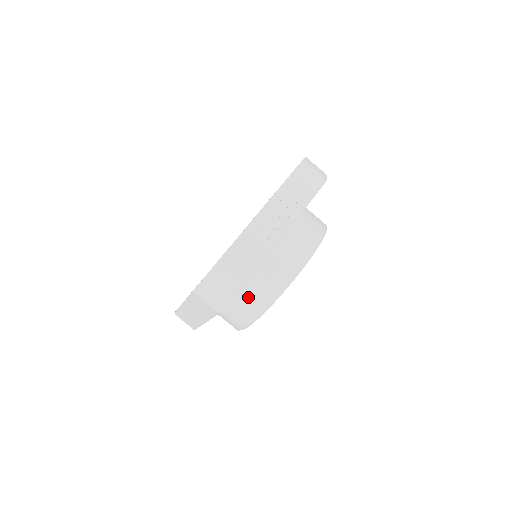
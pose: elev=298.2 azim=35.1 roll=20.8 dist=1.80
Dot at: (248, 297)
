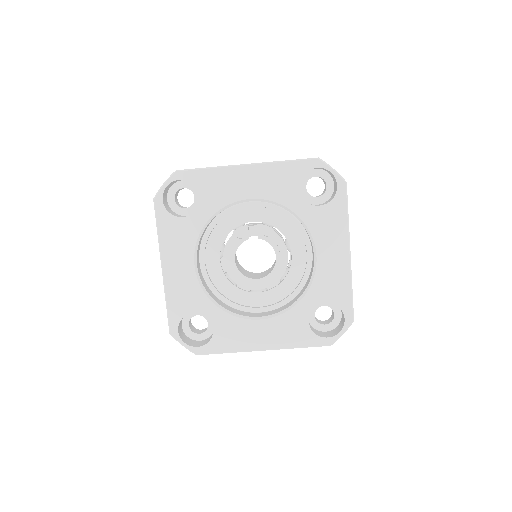
Dot at: occluded
